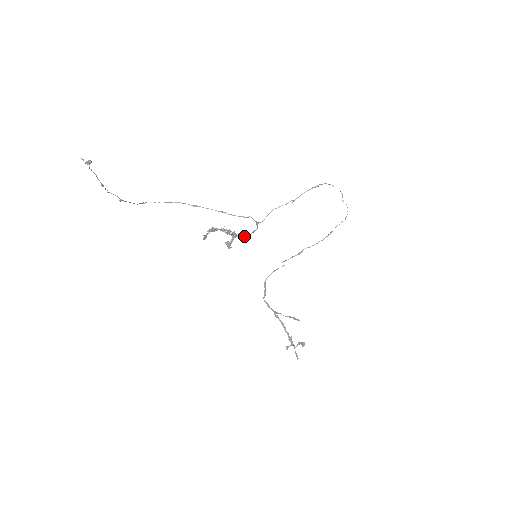
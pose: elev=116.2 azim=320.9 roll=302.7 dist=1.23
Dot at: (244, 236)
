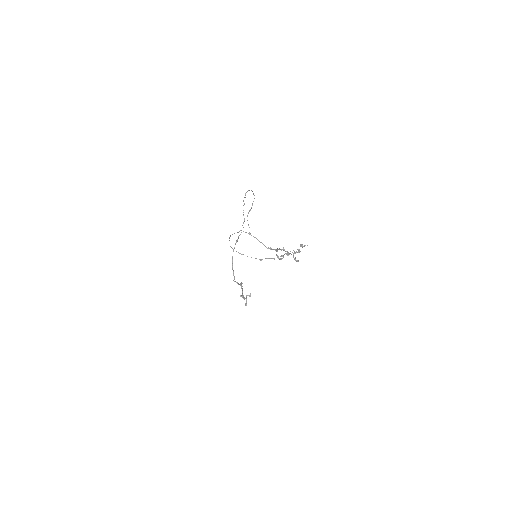
Dot at: (270, 248)
